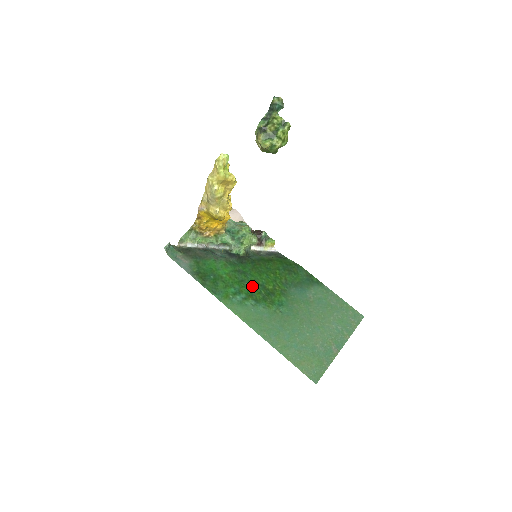
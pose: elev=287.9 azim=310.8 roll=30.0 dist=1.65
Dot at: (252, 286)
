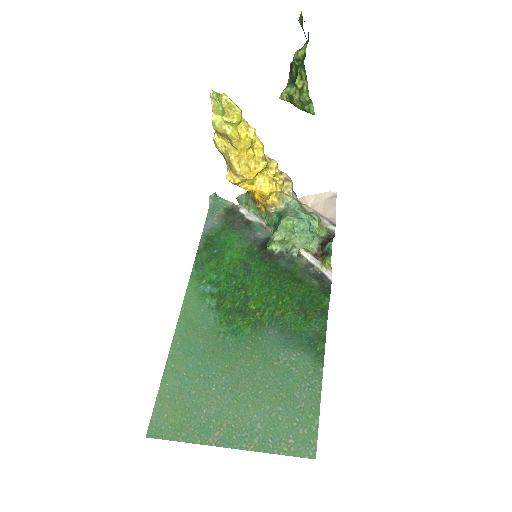
Dot at: (236, 289)
